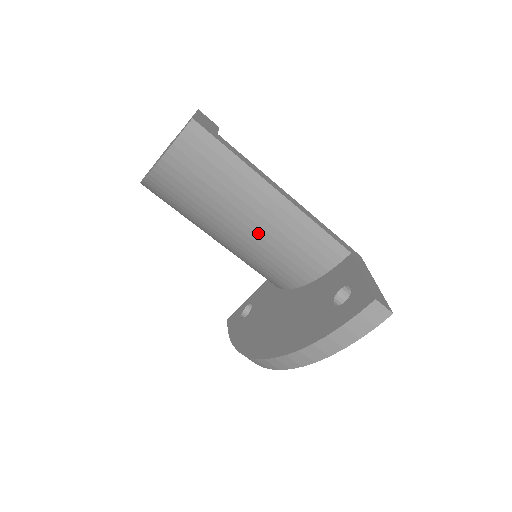
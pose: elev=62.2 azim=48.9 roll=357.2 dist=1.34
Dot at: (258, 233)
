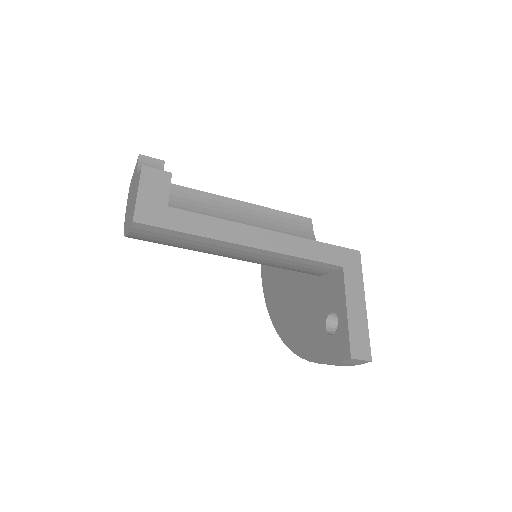
Dot at: occluded
